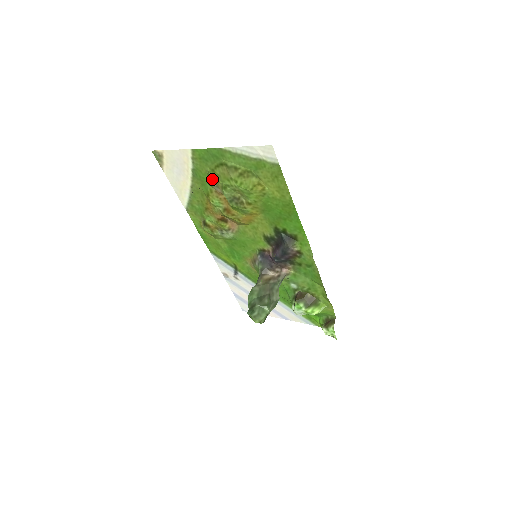
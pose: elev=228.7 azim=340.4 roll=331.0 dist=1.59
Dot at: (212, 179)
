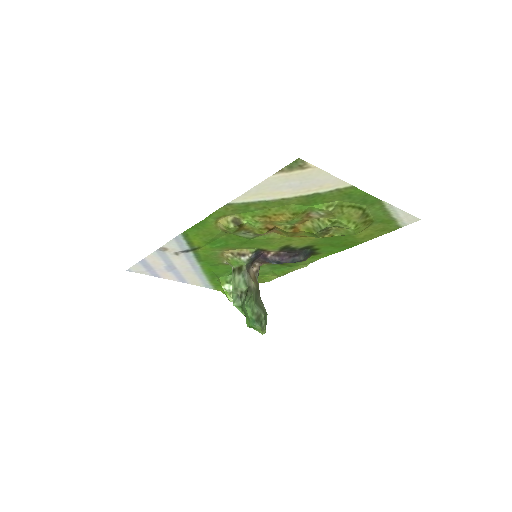
Dot at: (331, 212)
